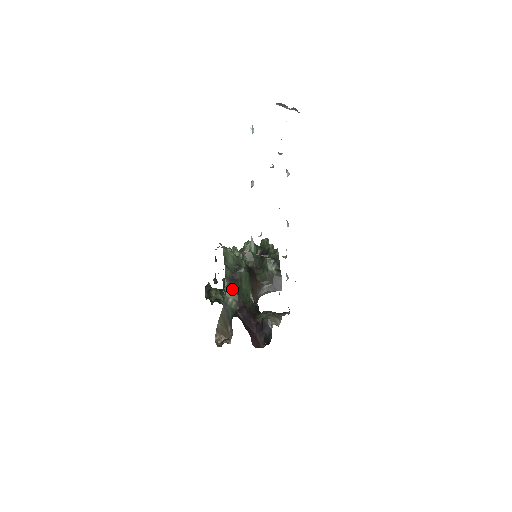
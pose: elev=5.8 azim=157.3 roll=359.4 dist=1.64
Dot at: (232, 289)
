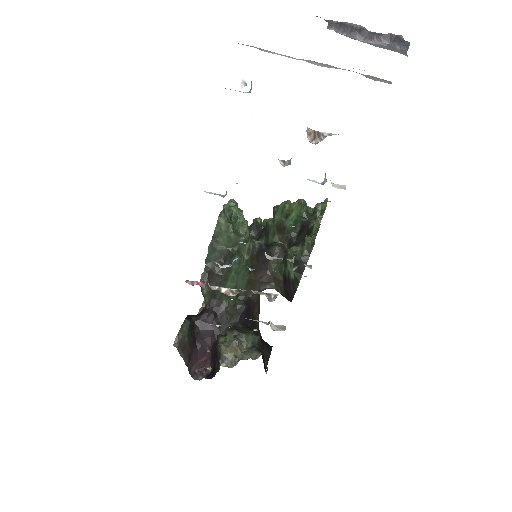
Dot at: (209, 281)
